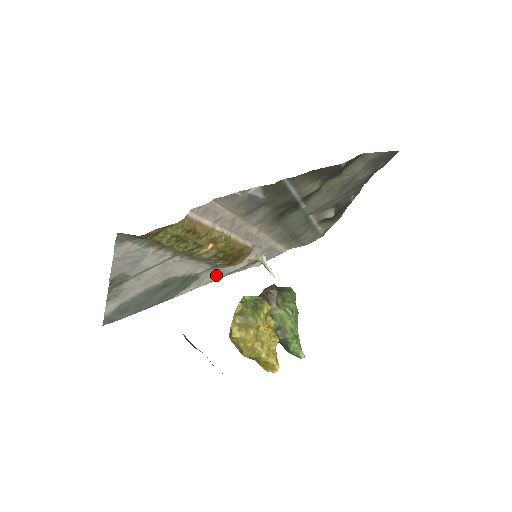
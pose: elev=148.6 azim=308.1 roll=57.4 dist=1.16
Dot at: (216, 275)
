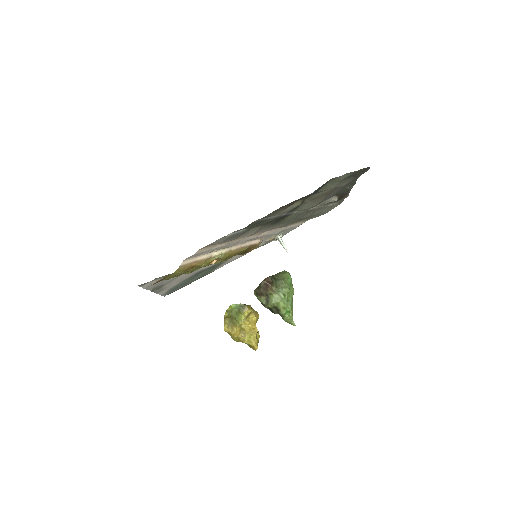
Dot at: occluded
